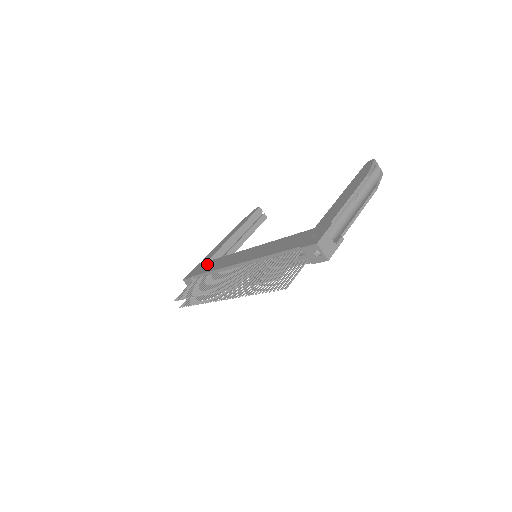
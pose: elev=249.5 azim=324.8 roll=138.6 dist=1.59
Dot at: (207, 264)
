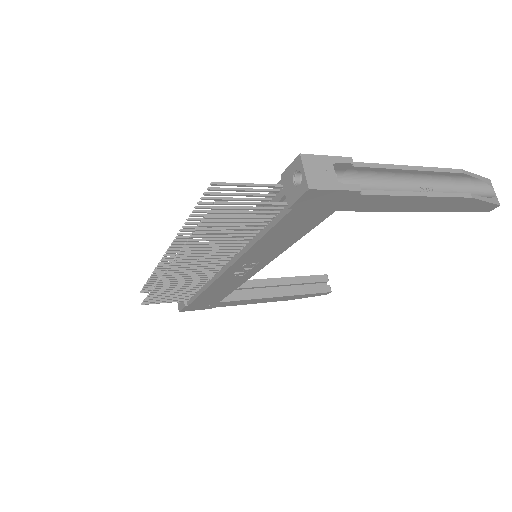
Dot at: occluded
